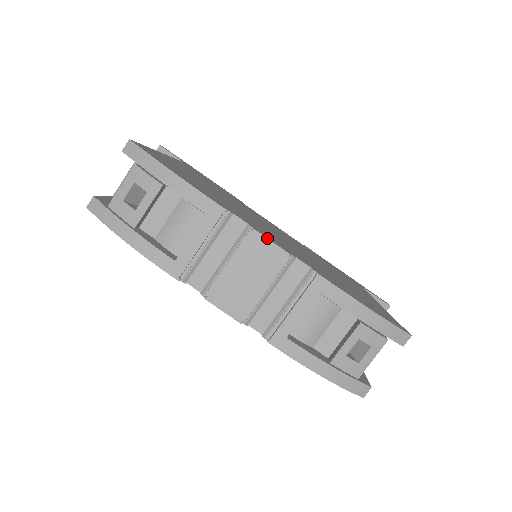
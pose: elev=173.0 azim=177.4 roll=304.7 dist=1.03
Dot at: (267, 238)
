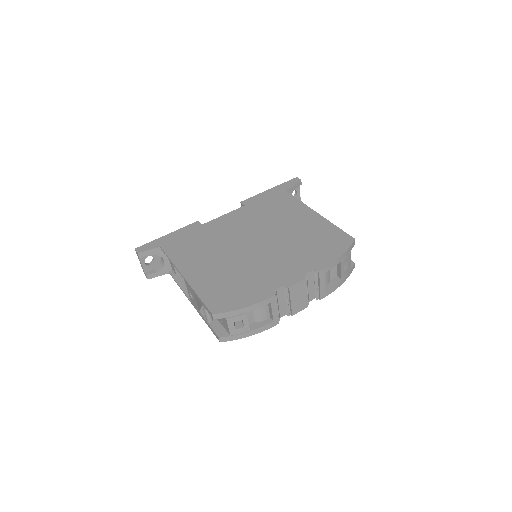
Dot at: (295, 284)
